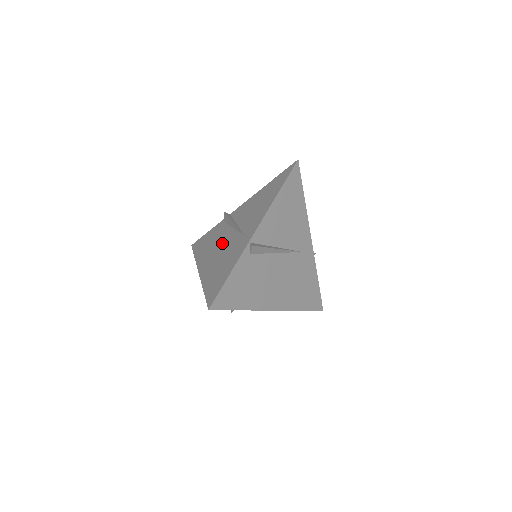
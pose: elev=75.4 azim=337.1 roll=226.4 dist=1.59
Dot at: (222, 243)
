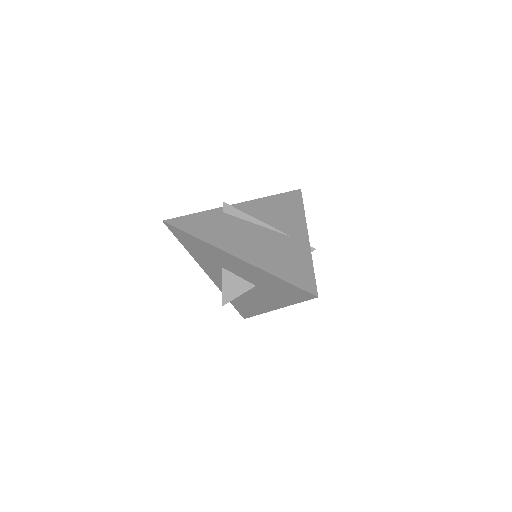
Dot at: occluded
